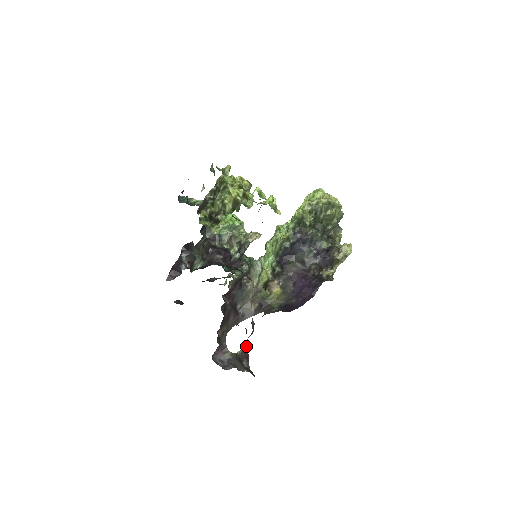
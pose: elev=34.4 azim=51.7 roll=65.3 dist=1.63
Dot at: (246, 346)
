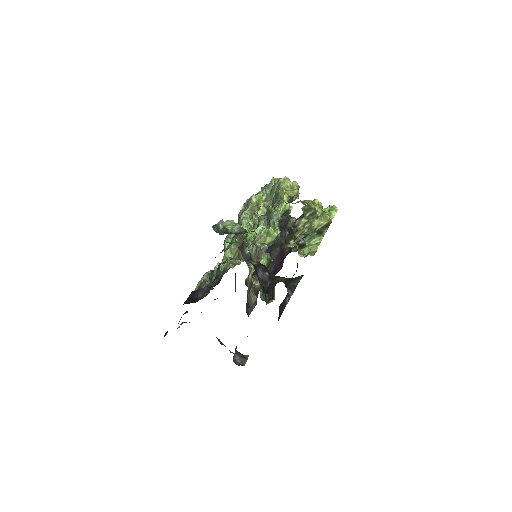
Dot at: occluded
